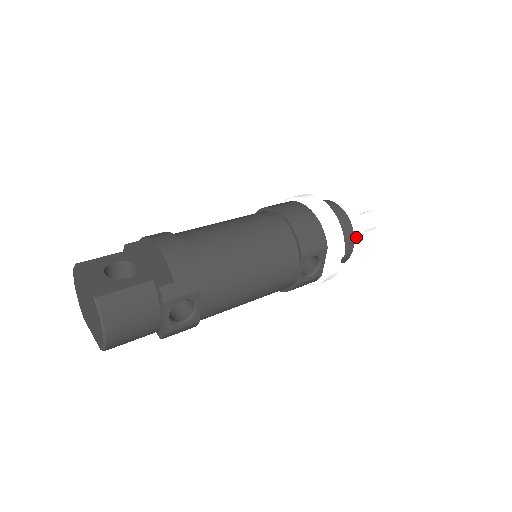
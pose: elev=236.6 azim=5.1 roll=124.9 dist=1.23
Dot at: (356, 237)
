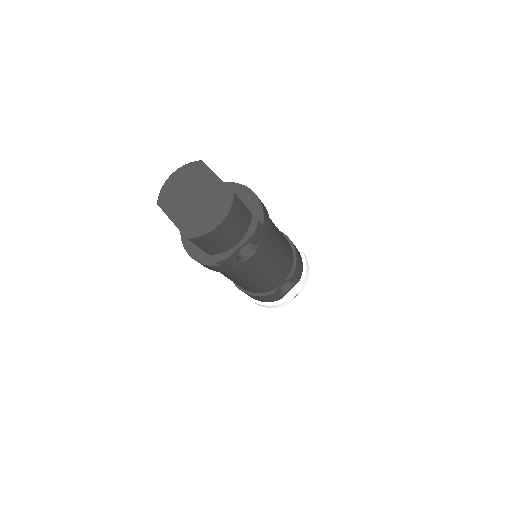
Dot at: occluded
